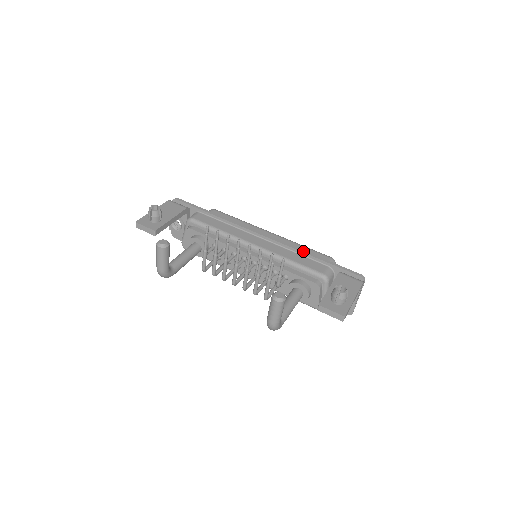
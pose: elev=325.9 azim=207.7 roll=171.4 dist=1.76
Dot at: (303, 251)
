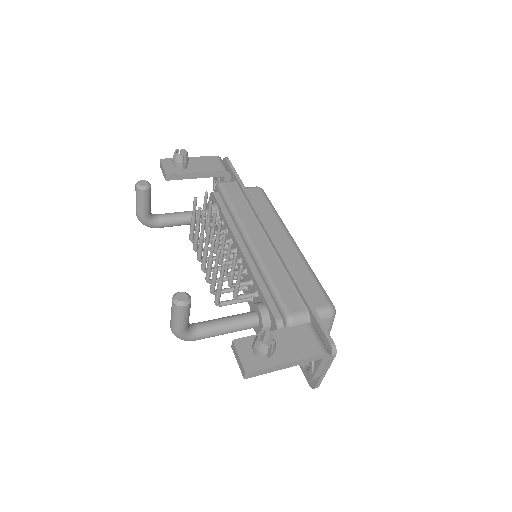
Dot at: (294, 275)
